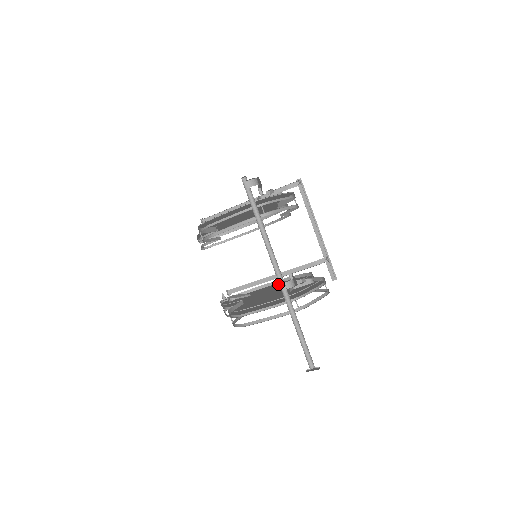
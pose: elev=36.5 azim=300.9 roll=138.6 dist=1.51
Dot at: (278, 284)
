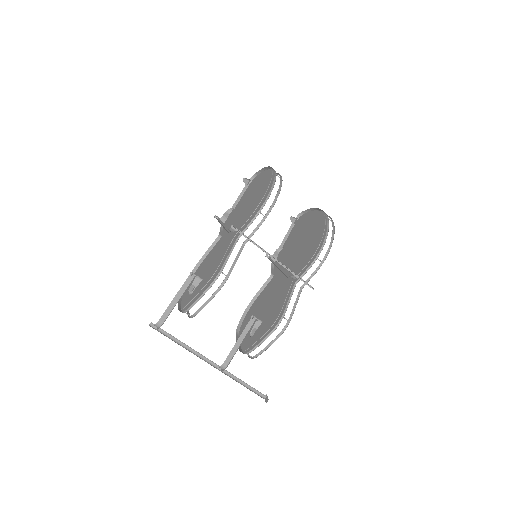
Dot at: (318, 226)
